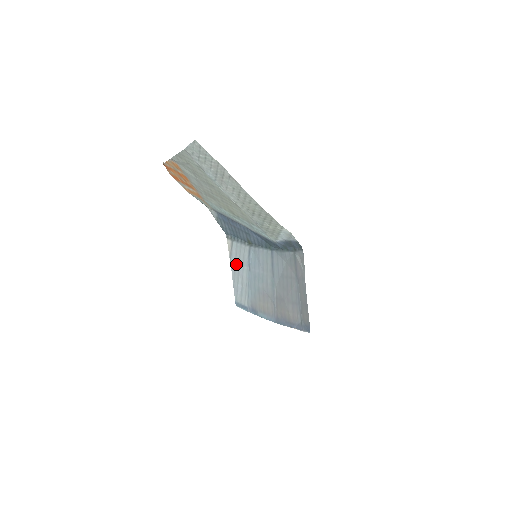
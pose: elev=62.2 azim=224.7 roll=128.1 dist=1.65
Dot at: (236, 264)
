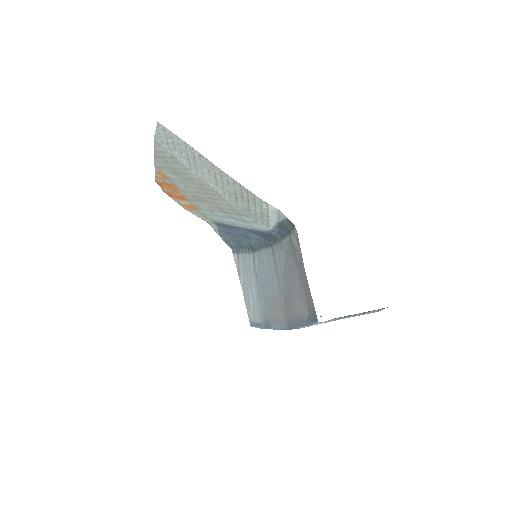
Dot at: (244, 278)
